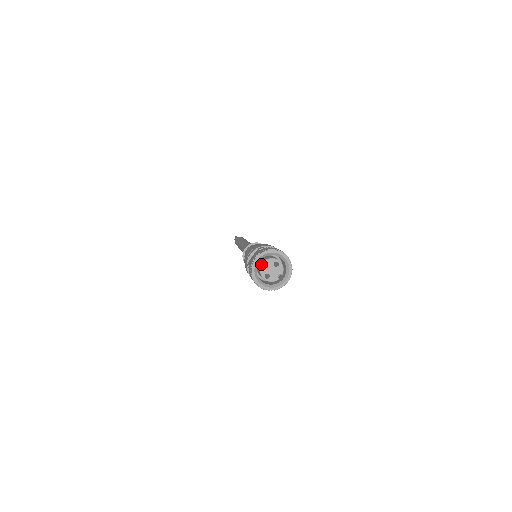
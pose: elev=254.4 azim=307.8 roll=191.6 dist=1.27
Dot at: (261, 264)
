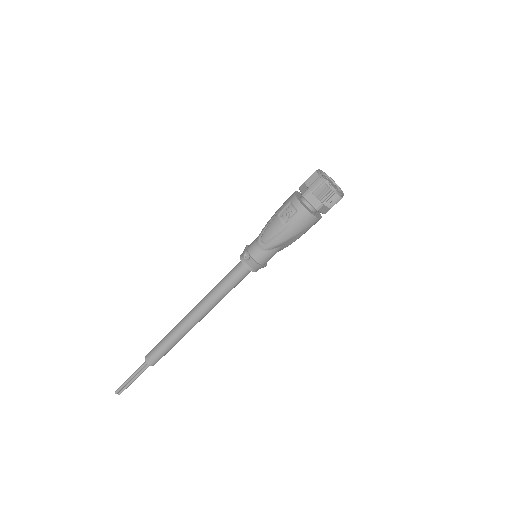
Dot at: (324, 175)
